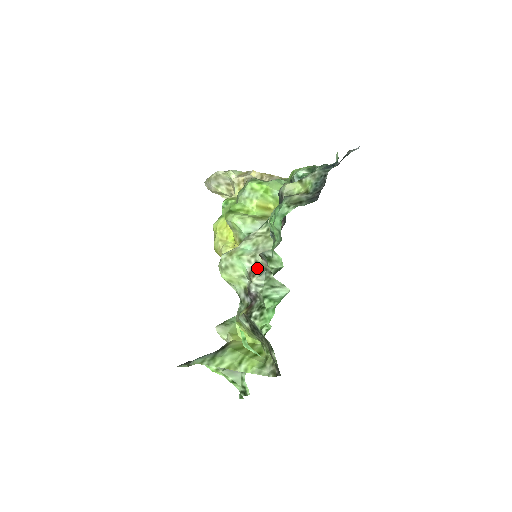
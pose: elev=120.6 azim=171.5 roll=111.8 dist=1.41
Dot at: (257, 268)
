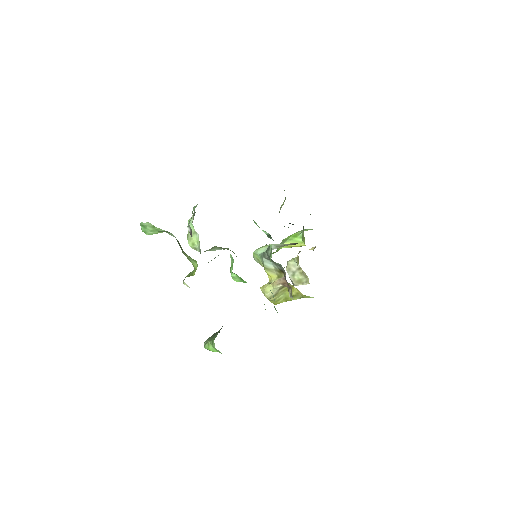
Dot at: occluded
